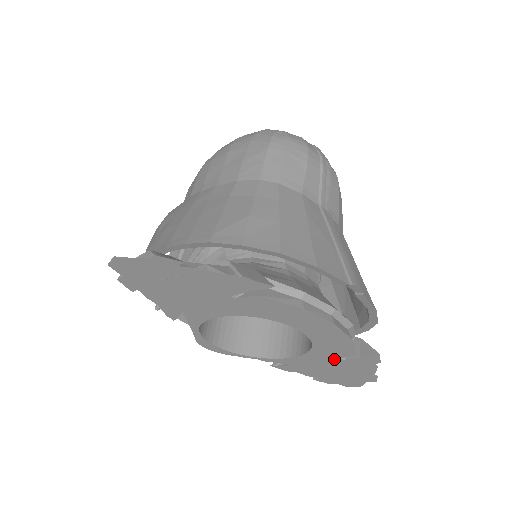
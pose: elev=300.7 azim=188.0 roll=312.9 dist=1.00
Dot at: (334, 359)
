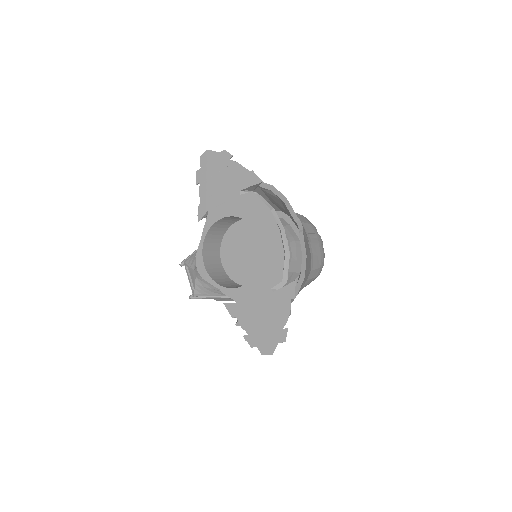
Dot at: (267, 290)
